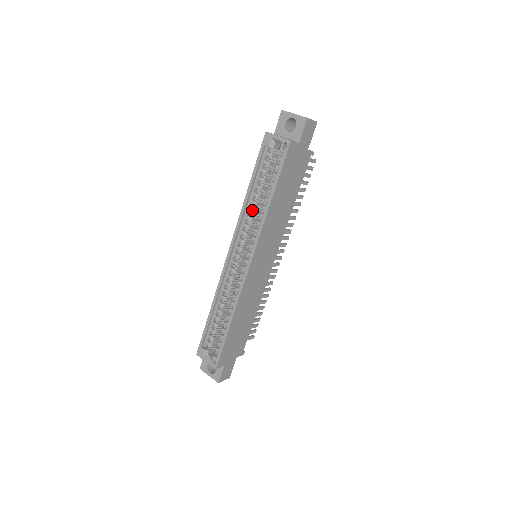
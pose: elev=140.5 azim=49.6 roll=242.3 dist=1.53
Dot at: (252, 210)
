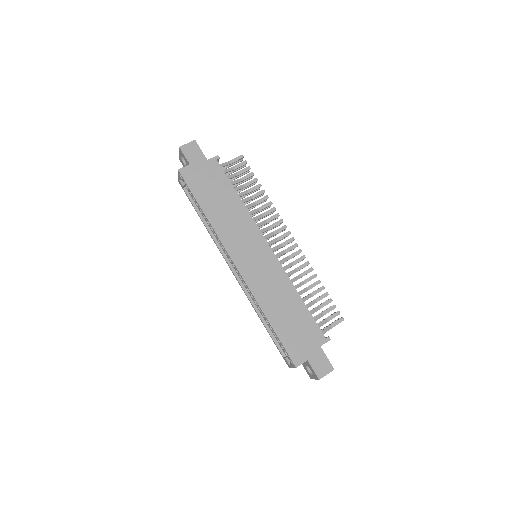
Dot at: (213, 231)
